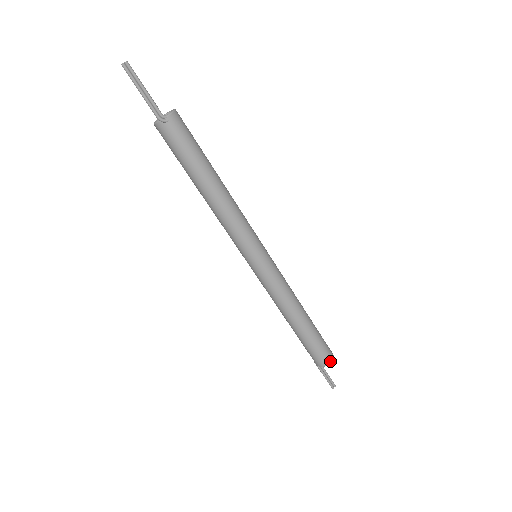
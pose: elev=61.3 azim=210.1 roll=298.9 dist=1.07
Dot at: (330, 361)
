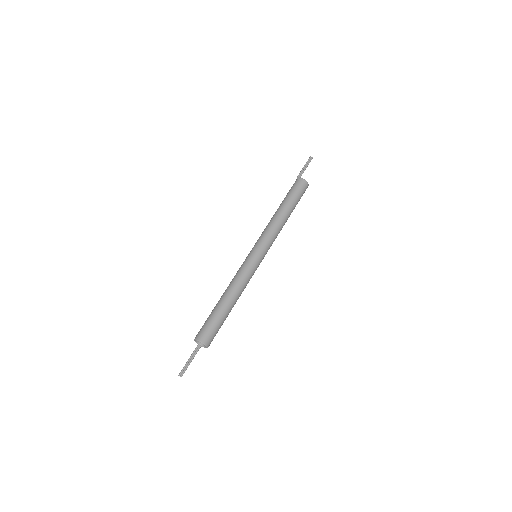
Dot at: (199, 339)
